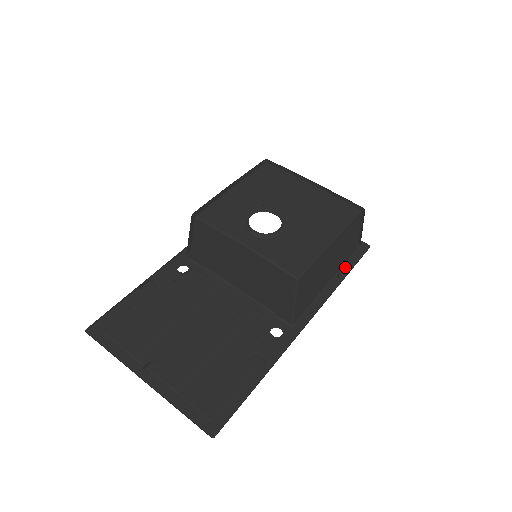
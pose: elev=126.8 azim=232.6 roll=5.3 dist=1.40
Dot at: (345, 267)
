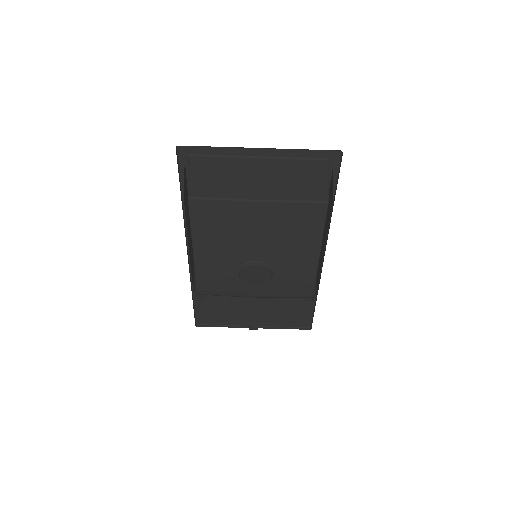
Dot at: occluded
